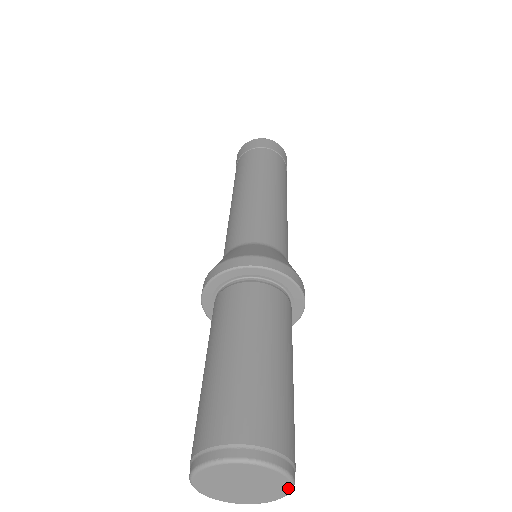
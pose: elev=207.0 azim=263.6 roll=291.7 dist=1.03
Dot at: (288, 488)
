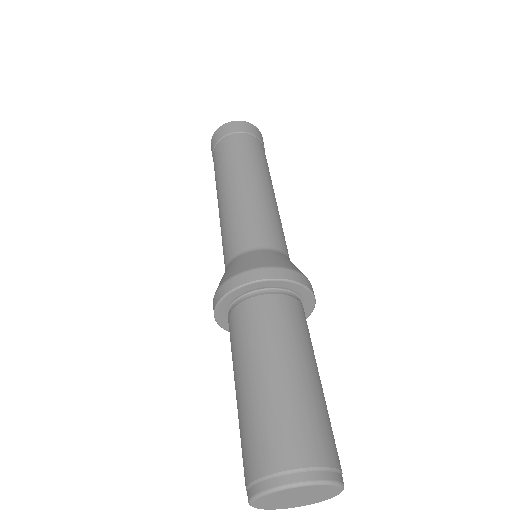
Dot at: (339, 491)
